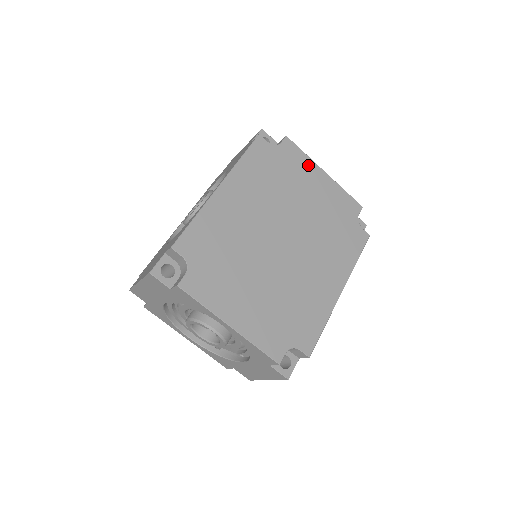
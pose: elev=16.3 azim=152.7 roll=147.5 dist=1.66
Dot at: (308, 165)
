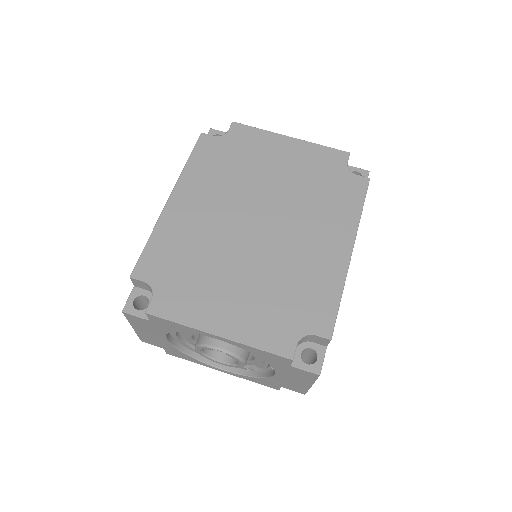
Dot at: (267, 138)
